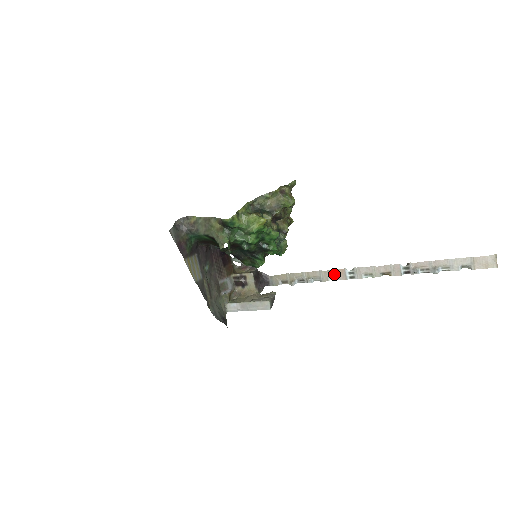
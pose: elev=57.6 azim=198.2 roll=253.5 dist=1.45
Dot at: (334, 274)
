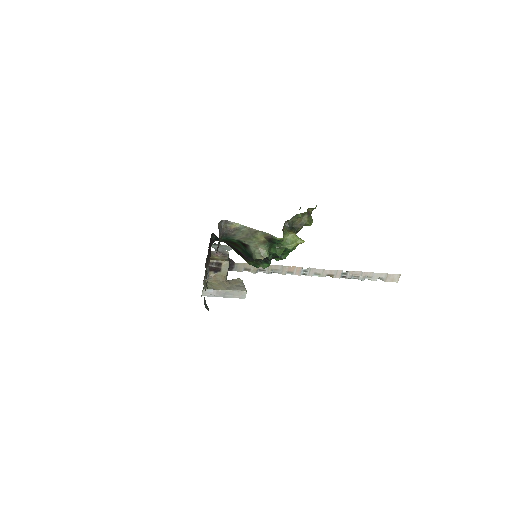
Dot at: (292, 270)
